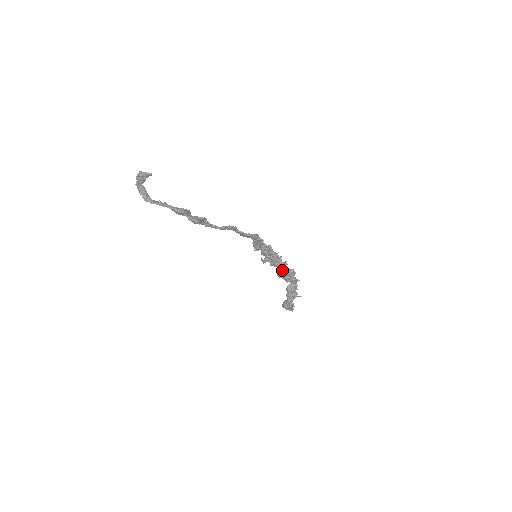
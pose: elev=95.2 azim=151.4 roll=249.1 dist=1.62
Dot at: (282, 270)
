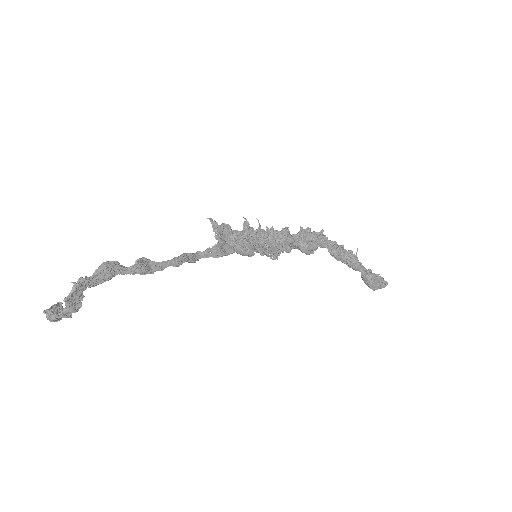
Dot at: (295, 239)
